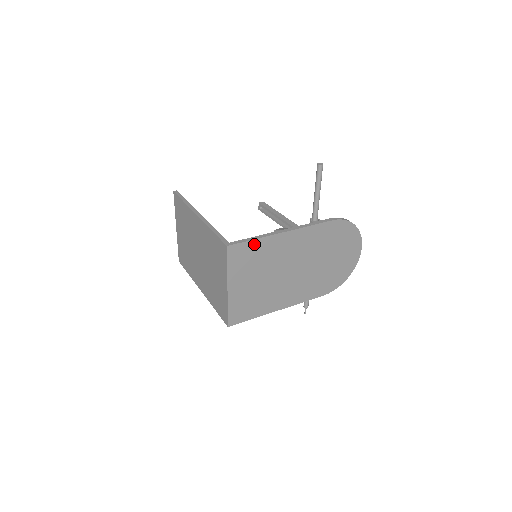
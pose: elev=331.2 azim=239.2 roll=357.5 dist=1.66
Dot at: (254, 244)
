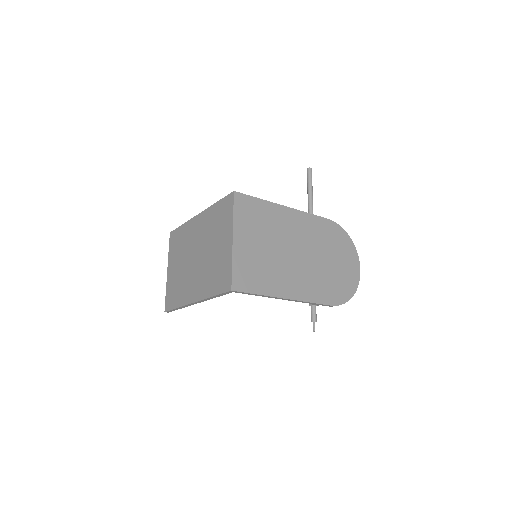
Dot at: (258, 203)
